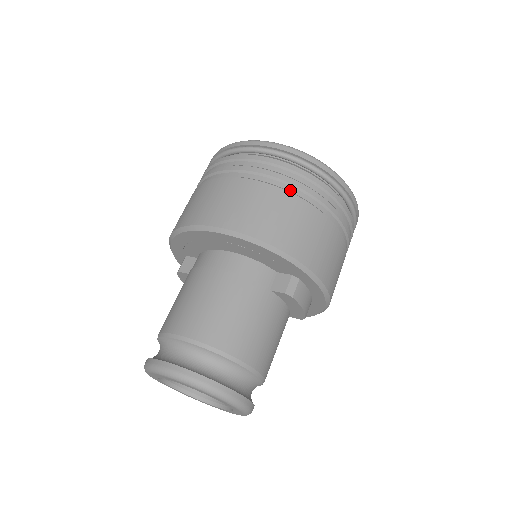
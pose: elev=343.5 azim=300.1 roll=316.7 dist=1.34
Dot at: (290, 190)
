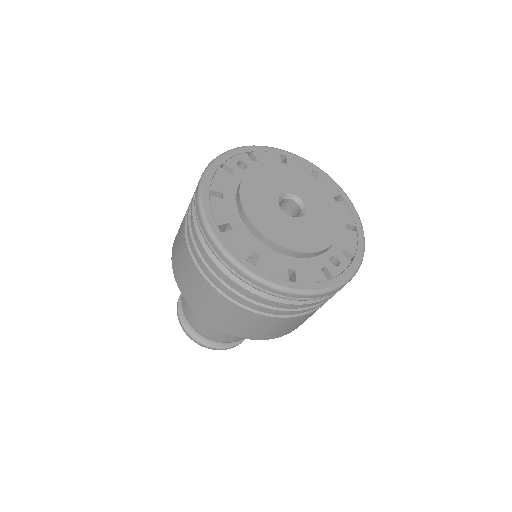
Dot at: (200, 266)
